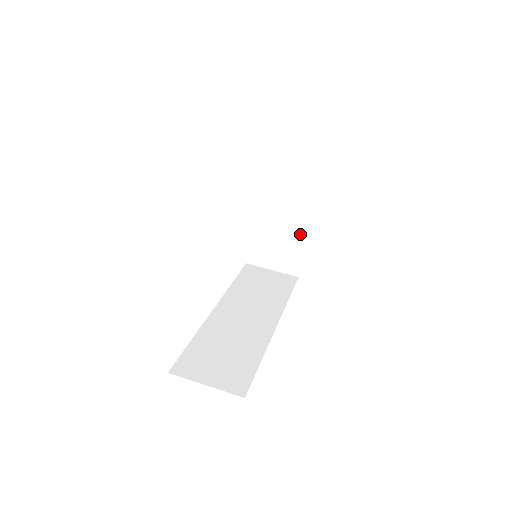
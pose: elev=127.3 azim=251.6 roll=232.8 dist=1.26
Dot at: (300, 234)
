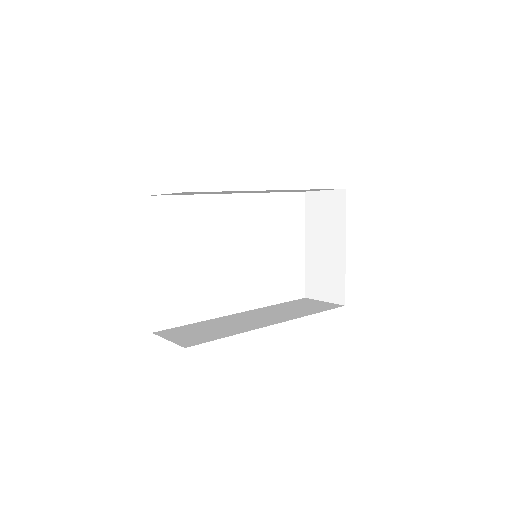
Dot at: (340, 259)
